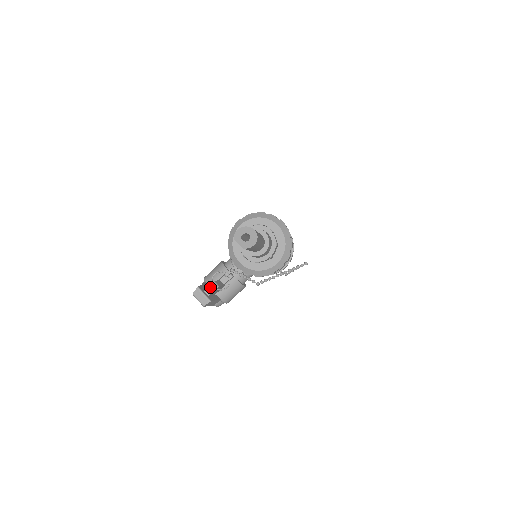
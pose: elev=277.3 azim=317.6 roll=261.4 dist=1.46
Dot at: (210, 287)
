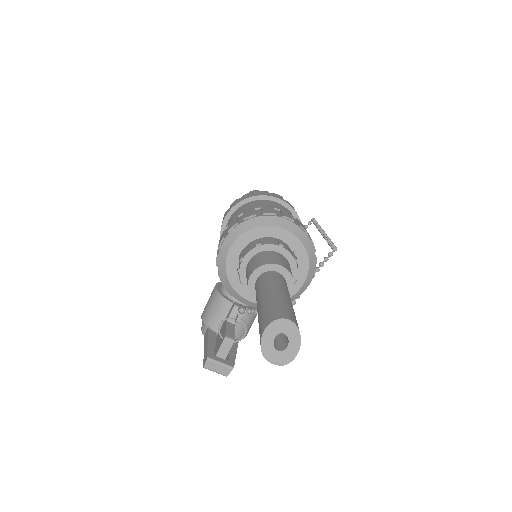
Dot at: (222, 346)
